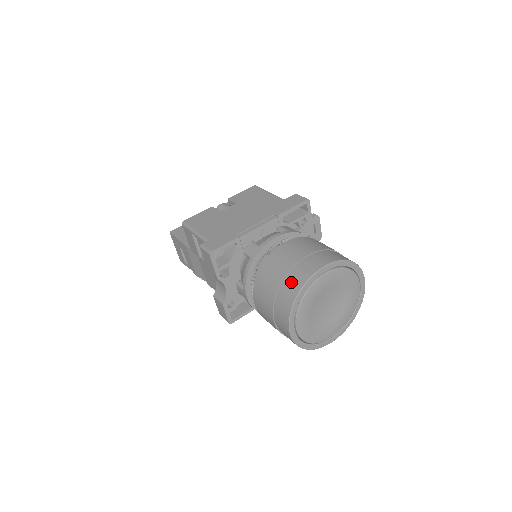
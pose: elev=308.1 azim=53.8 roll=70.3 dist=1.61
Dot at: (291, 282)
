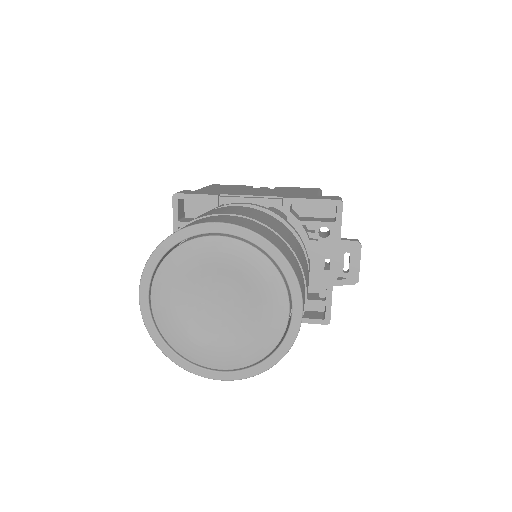
Dot at: occluded
